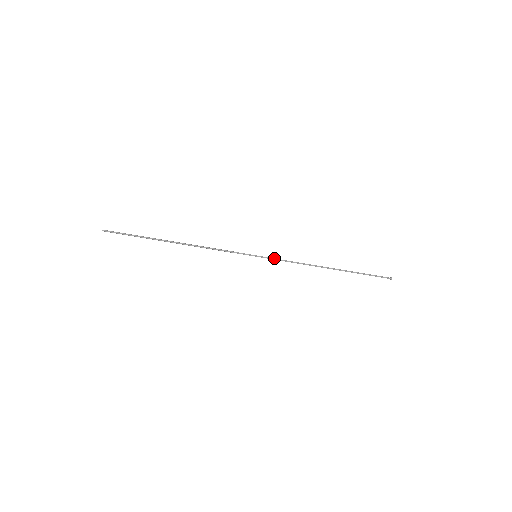
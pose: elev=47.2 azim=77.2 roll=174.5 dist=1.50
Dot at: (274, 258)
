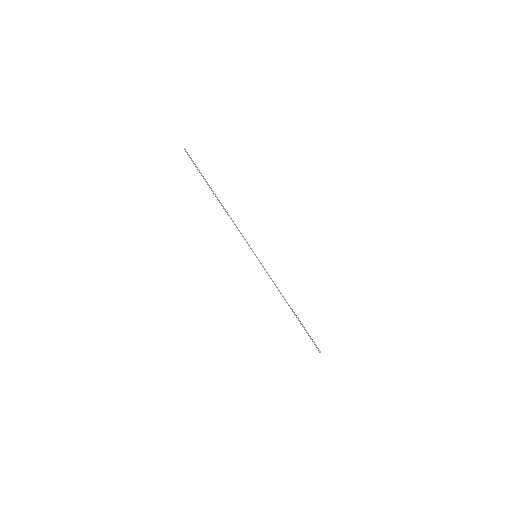
Dot at: occluded
